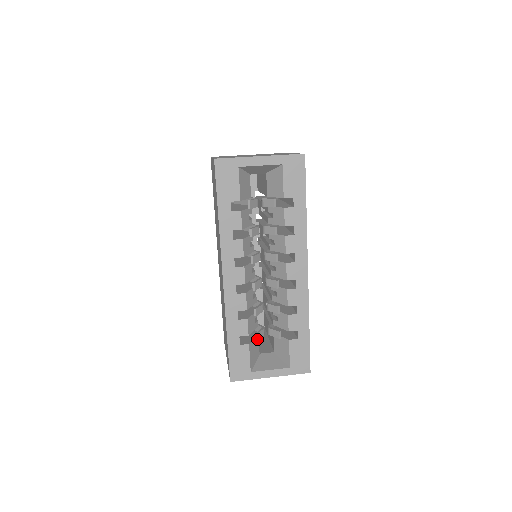
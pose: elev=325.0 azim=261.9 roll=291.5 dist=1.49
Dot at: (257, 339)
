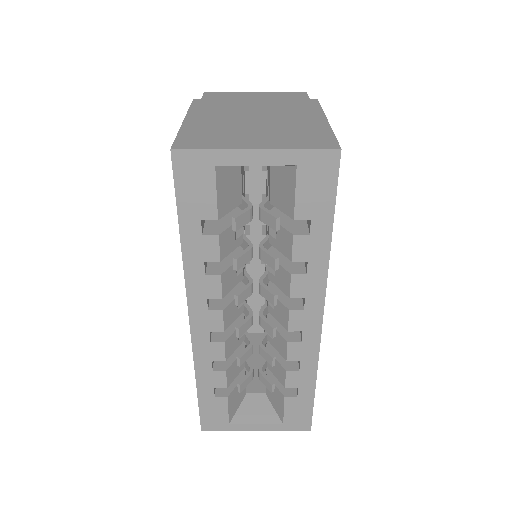
Dot at: (240, 390)
